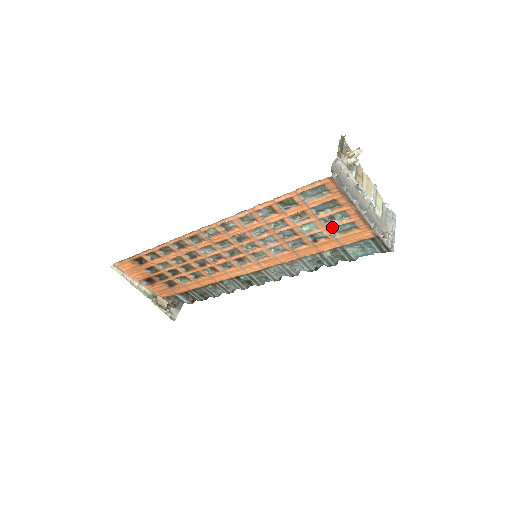
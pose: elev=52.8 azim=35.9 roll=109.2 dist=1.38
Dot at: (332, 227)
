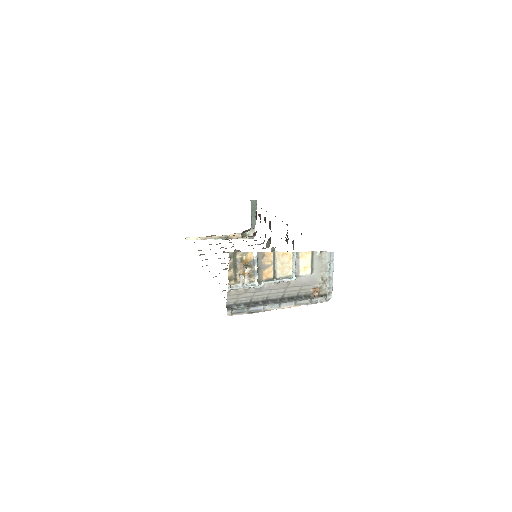
Dot at: occluded
